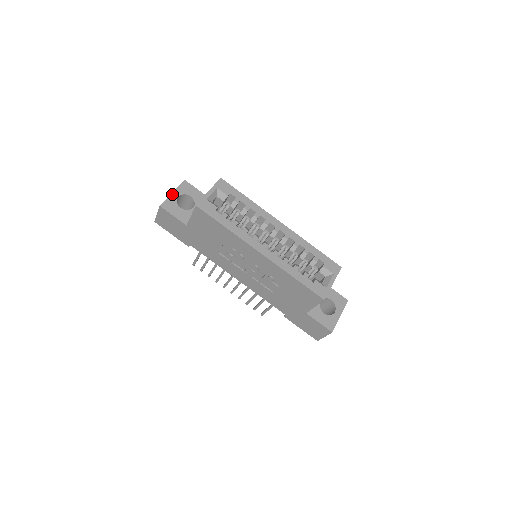
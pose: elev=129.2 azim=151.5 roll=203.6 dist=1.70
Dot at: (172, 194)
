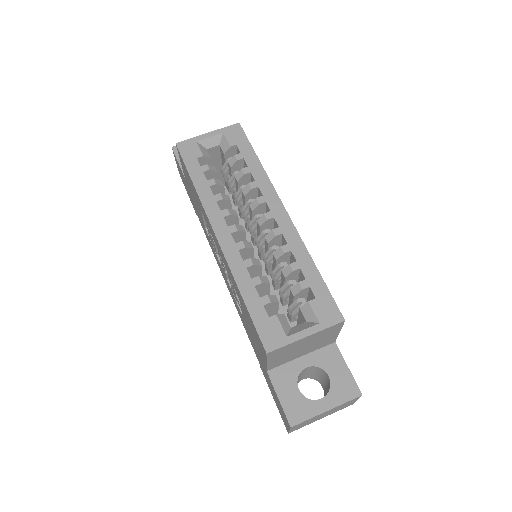
Dot at: occluded
